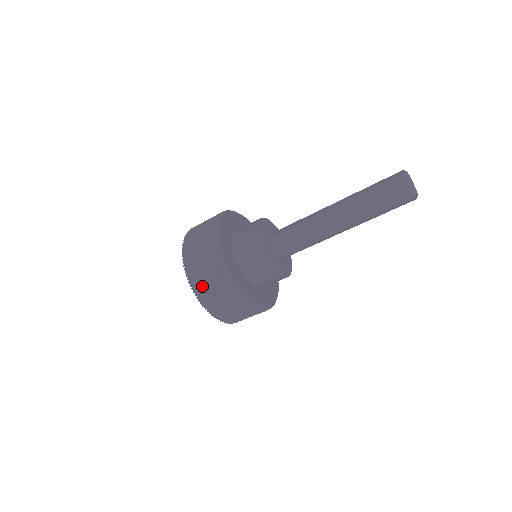
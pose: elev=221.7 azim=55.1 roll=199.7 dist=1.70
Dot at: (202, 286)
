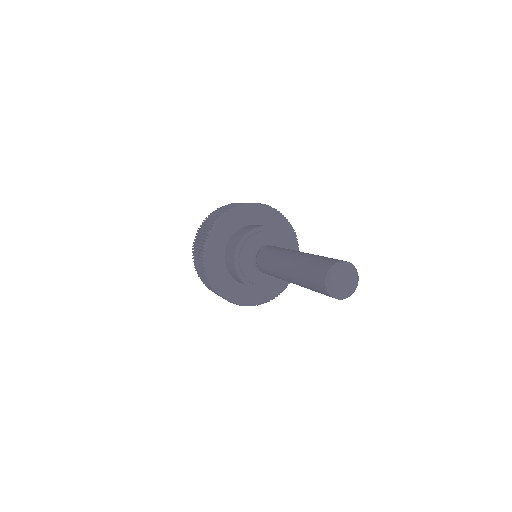
Dot at: occluded
